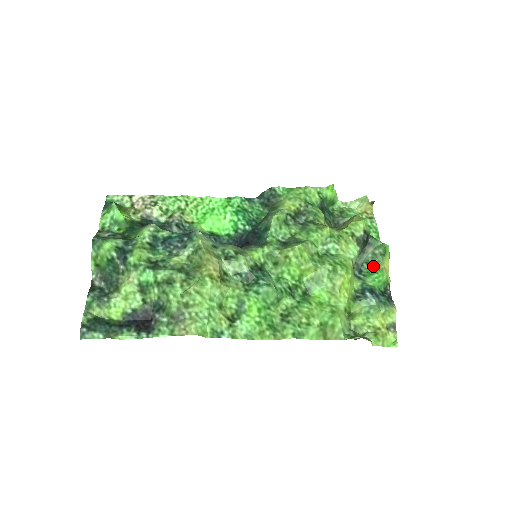
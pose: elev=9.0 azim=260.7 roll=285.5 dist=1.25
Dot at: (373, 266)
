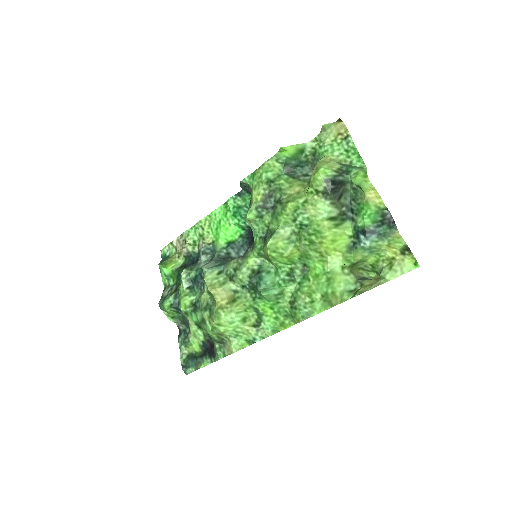
Dot at: (359, 201)
